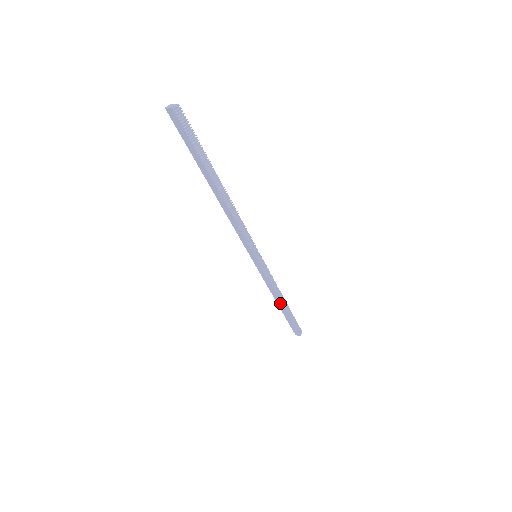
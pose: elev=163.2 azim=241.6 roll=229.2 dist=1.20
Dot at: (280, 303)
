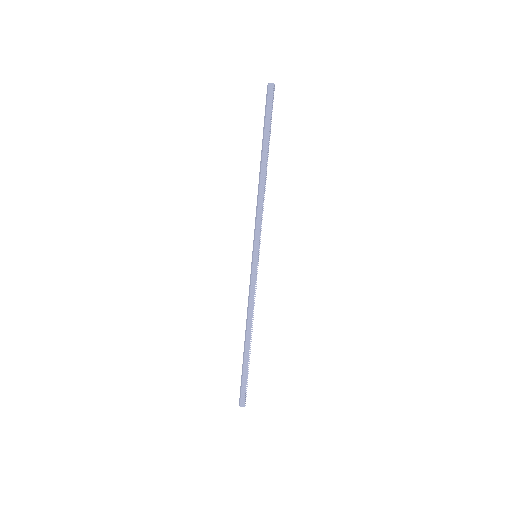
Dot at: (250, 335)
